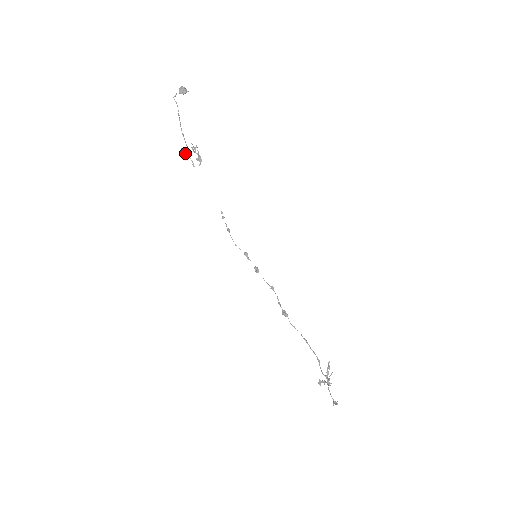
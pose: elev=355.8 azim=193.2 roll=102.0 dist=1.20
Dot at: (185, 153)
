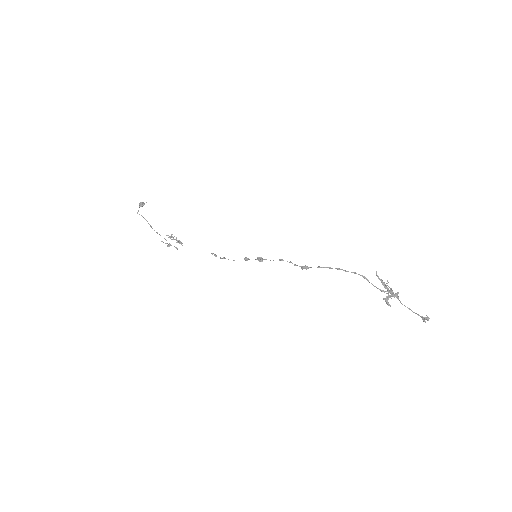
Dot at: (165, 243)
